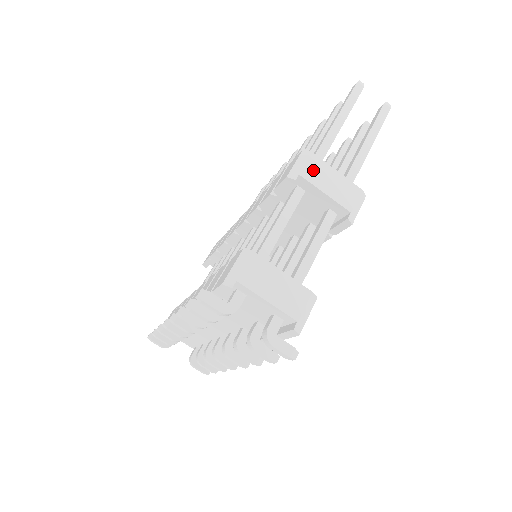
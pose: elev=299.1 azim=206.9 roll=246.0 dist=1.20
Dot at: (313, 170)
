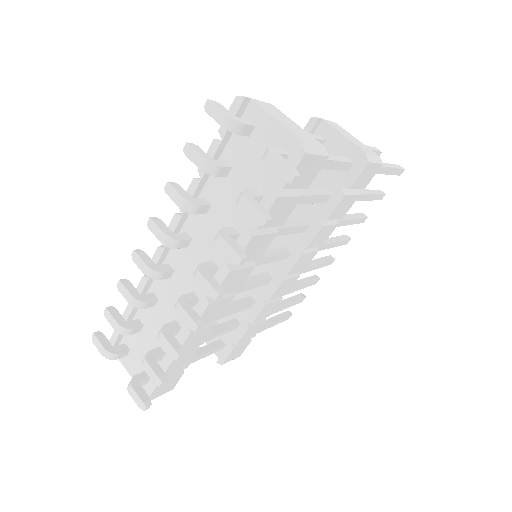
Dot at: (335, 126)
